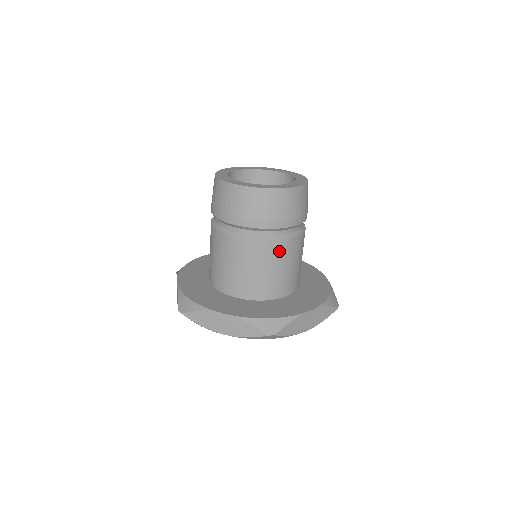
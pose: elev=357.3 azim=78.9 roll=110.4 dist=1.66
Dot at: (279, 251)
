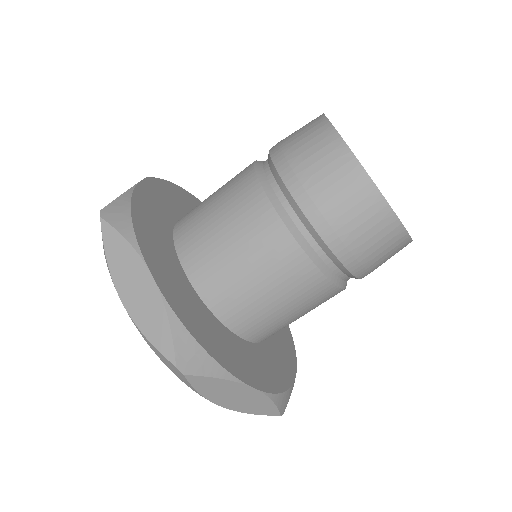
Dot at: occluded
